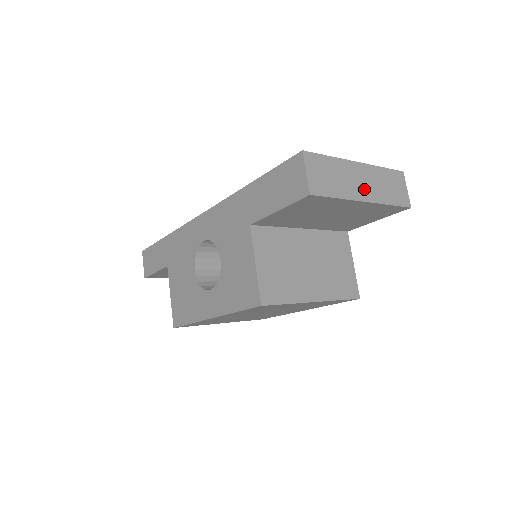
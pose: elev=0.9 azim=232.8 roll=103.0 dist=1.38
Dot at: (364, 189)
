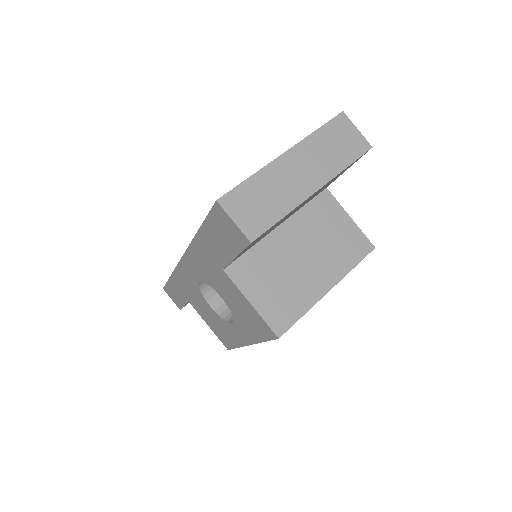
Dot at: (307, 178)
